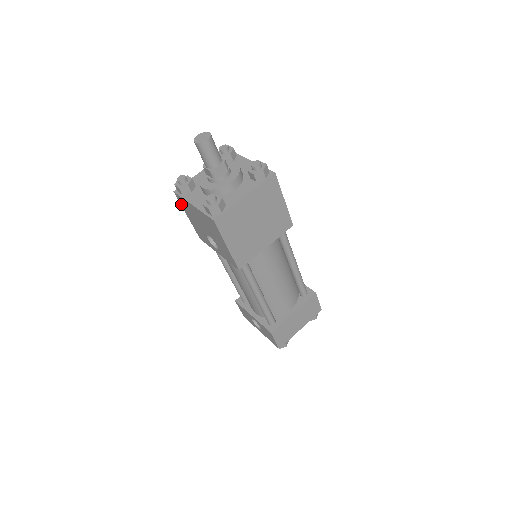
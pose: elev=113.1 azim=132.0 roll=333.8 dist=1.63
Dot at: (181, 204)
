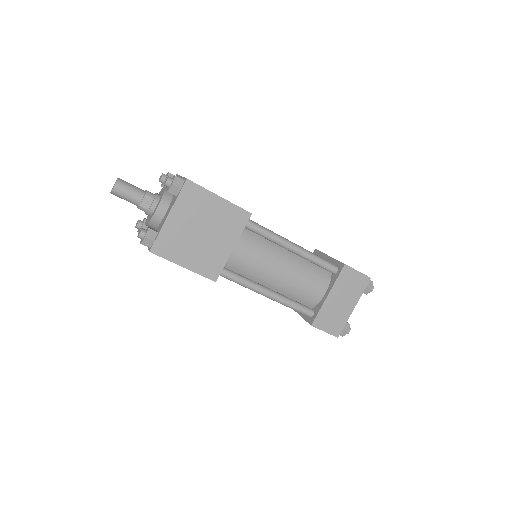
Dot at: occluded
